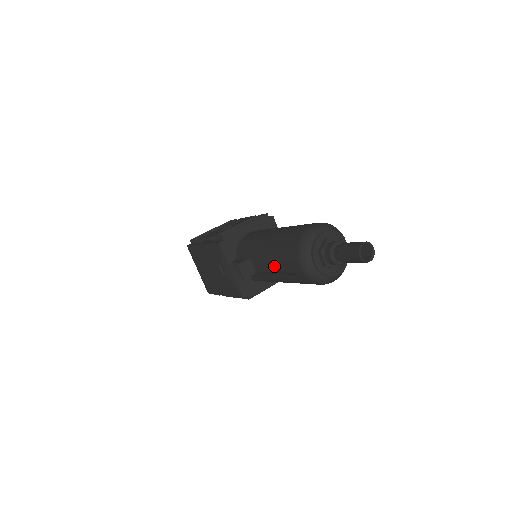
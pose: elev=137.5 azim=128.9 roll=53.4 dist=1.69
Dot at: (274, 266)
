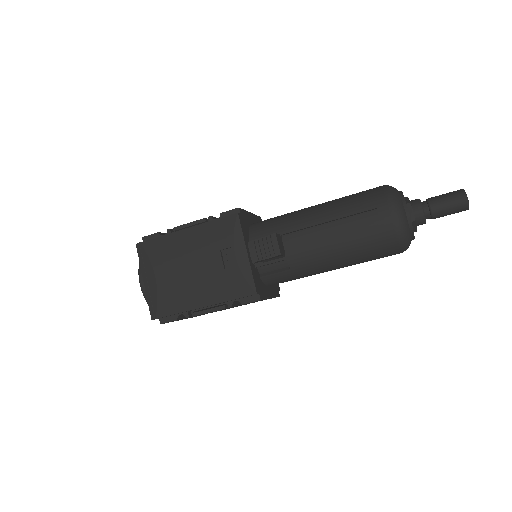
Dot at: (332, 232)
